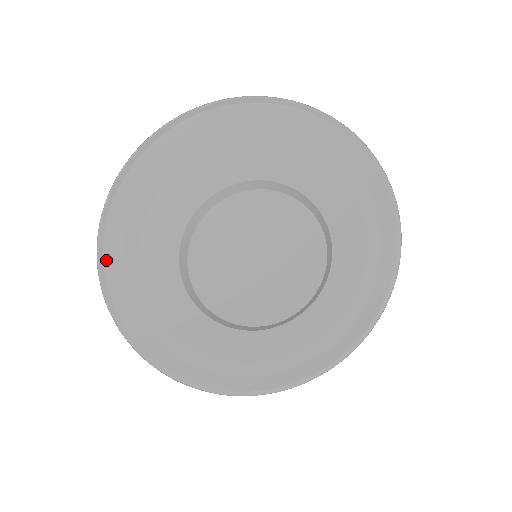
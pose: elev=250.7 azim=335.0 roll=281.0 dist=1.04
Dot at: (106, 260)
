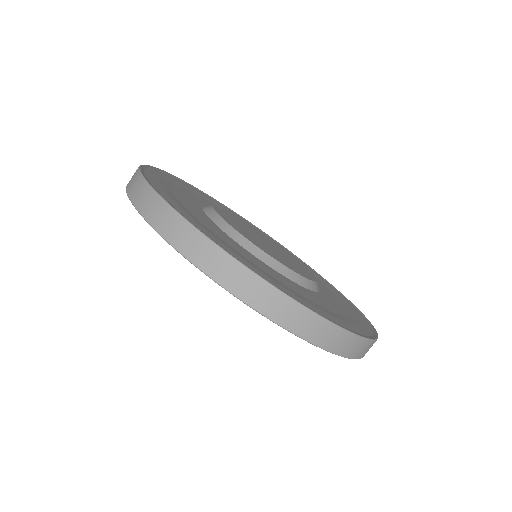
Dot at: (152, 183)
